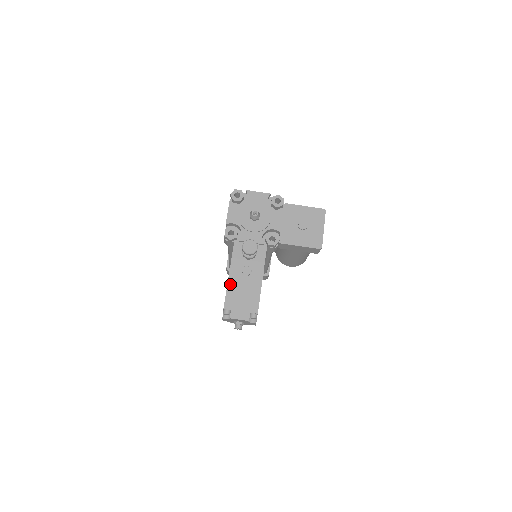
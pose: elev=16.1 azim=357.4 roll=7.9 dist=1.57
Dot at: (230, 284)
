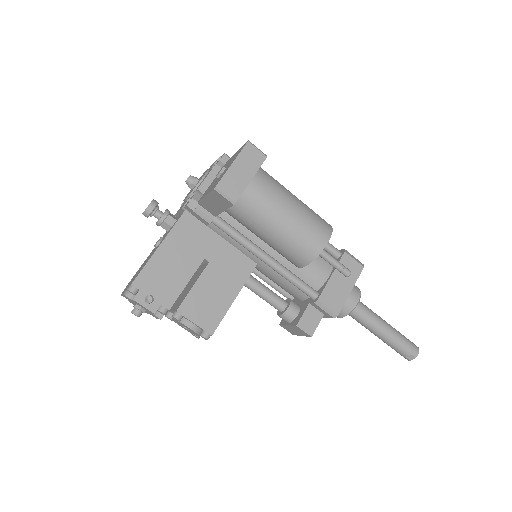
Dot at: occluded
